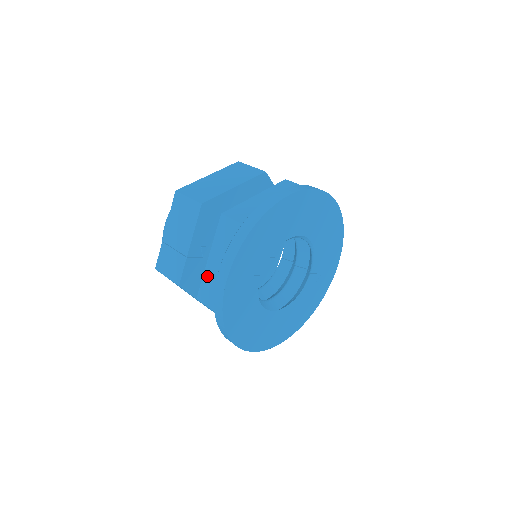
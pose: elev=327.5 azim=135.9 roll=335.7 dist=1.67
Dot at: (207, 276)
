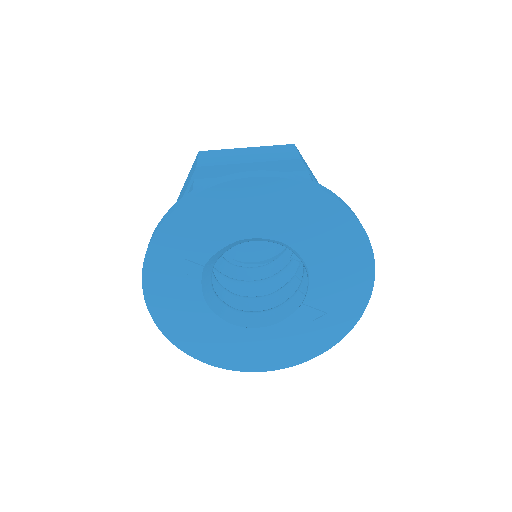
Dot at: occluded
